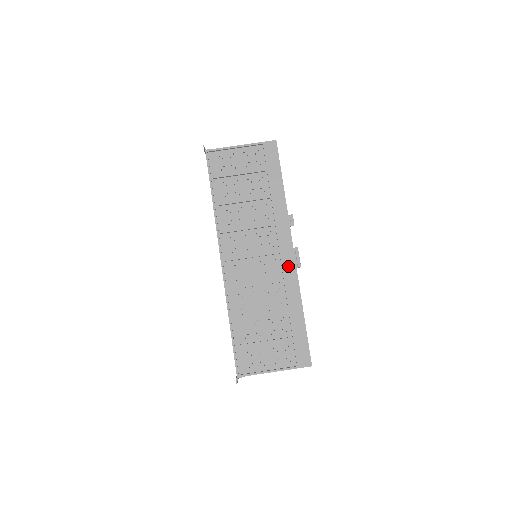
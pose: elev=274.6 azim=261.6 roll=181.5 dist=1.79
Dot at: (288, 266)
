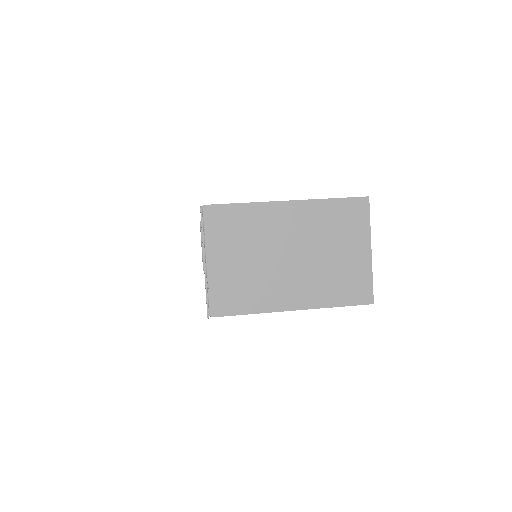
Dot at: occluded
